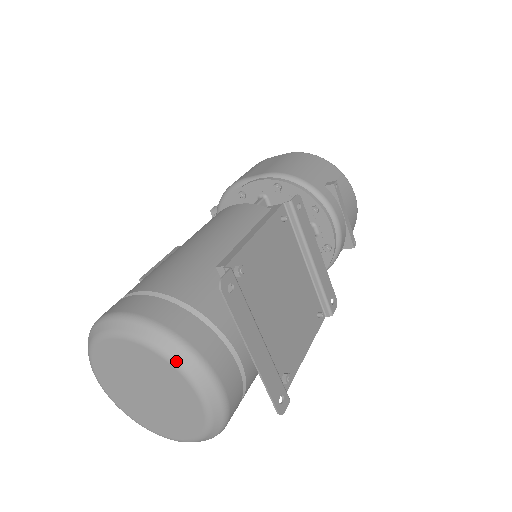
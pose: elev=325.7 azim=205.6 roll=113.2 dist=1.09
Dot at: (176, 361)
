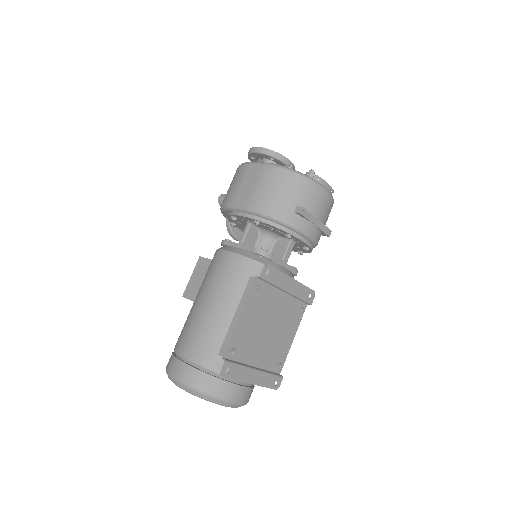
Dot at: occluded
